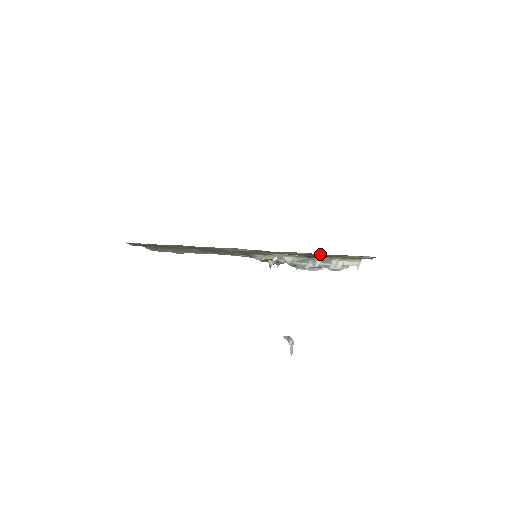
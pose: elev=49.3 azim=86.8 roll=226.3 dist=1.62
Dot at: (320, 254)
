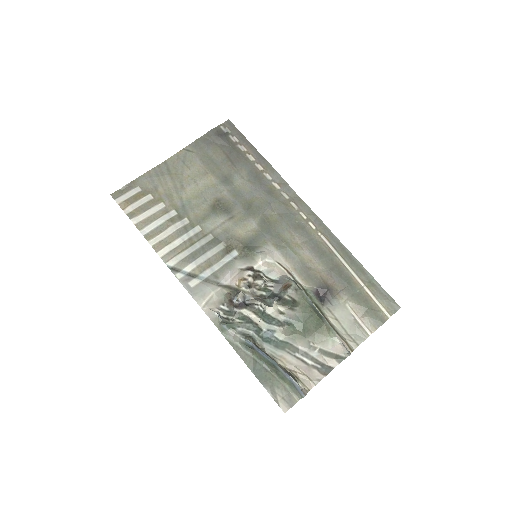
Dot at: (348, 270)
